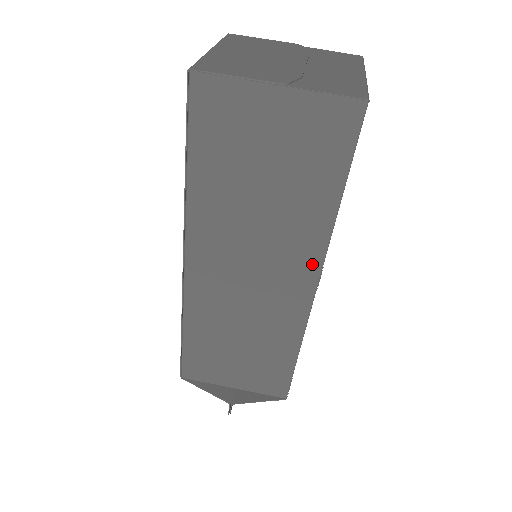
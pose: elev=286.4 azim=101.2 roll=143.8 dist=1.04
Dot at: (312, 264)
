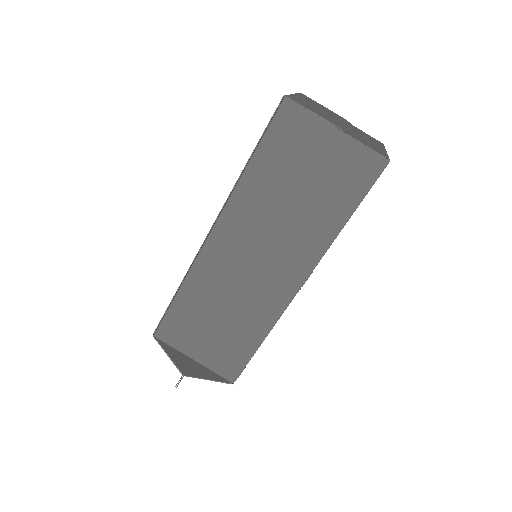
Dot at: (306, 266)
